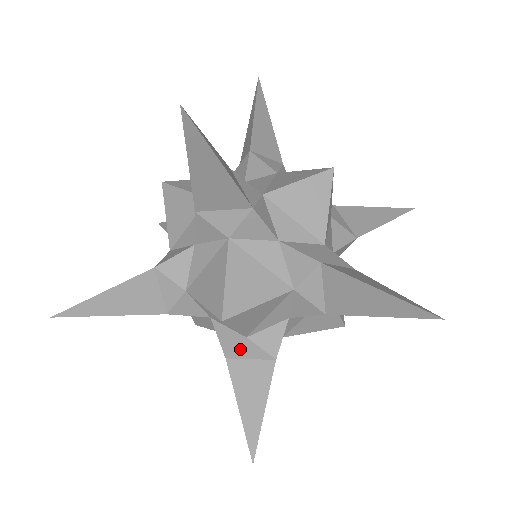
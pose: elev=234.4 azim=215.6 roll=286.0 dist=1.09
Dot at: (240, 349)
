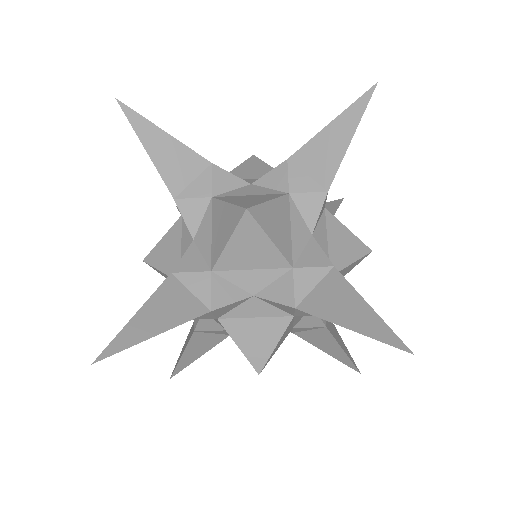
Dot at: (193, 276)
